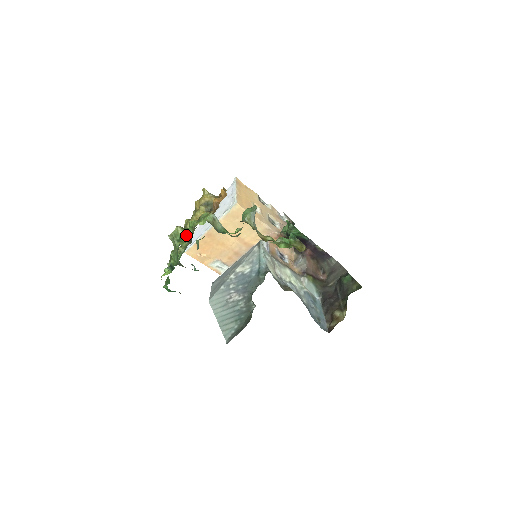
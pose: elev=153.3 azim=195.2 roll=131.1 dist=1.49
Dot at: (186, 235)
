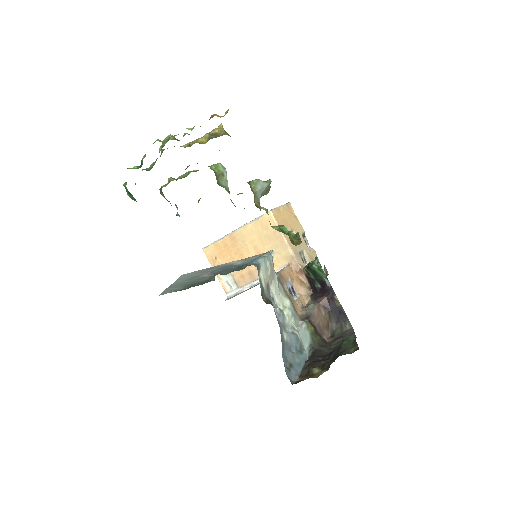
Dot at: (170, 137)
